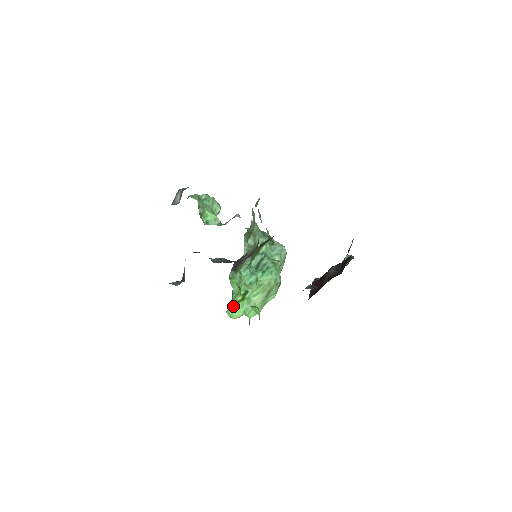
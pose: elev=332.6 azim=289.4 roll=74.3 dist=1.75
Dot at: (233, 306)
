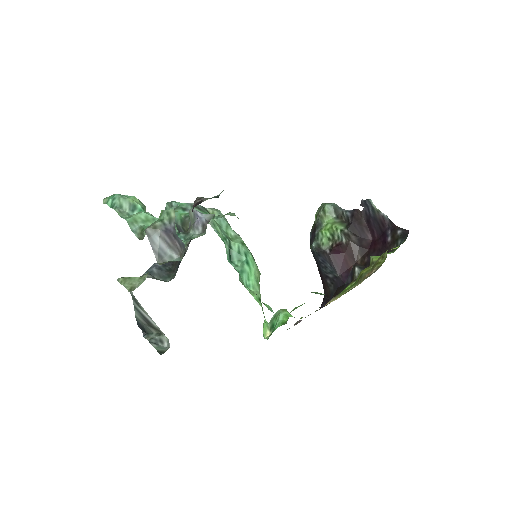
Dot at: occluded
